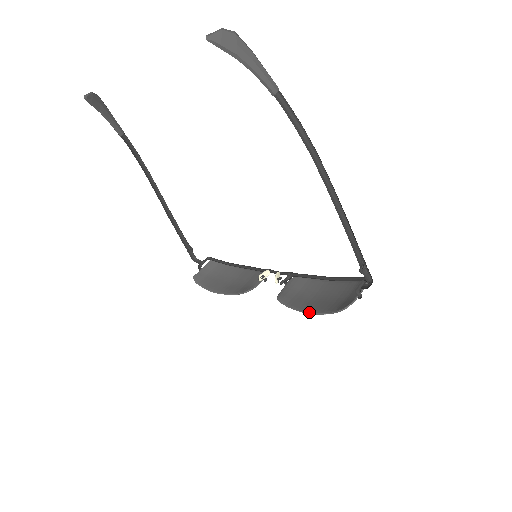
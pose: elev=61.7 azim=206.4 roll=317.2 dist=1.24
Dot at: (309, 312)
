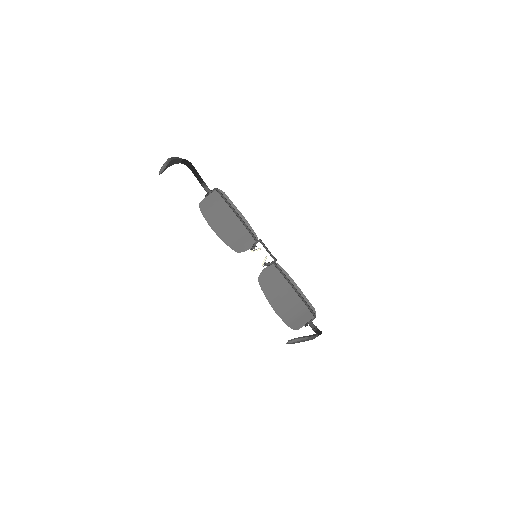
Dot at: (274, 309)
